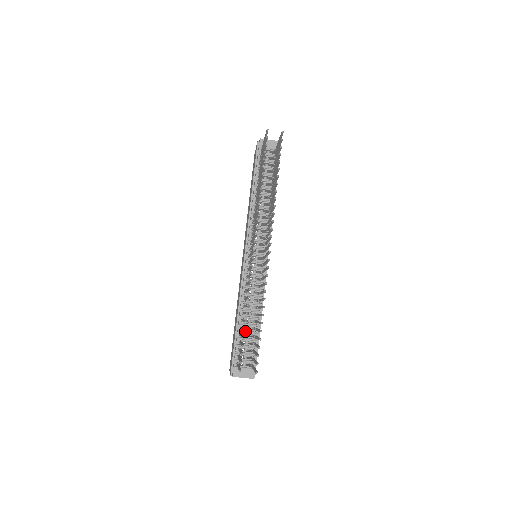
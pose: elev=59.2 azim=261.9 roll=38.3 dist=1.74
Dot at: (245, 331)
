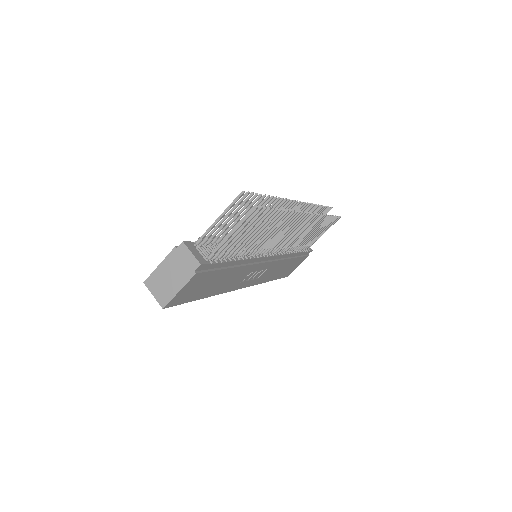
Dot at: occluded
